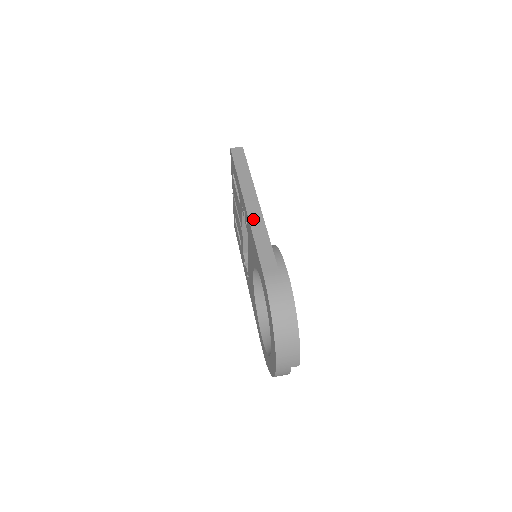
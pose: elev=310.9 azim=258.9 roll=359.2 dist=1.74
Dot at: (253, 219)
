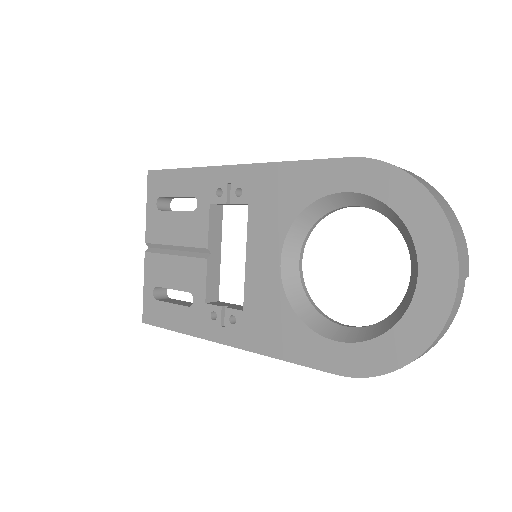
Dot at: (263, 163)
